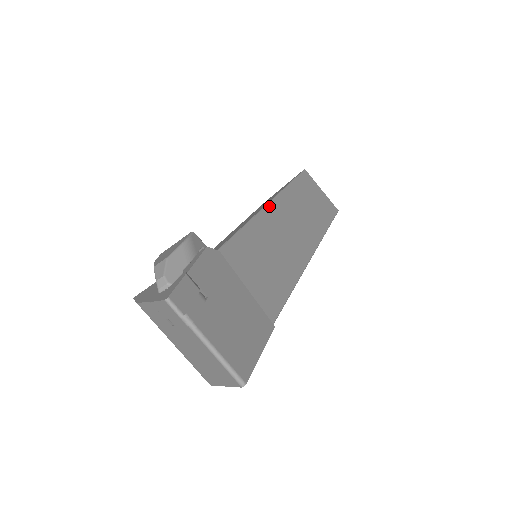
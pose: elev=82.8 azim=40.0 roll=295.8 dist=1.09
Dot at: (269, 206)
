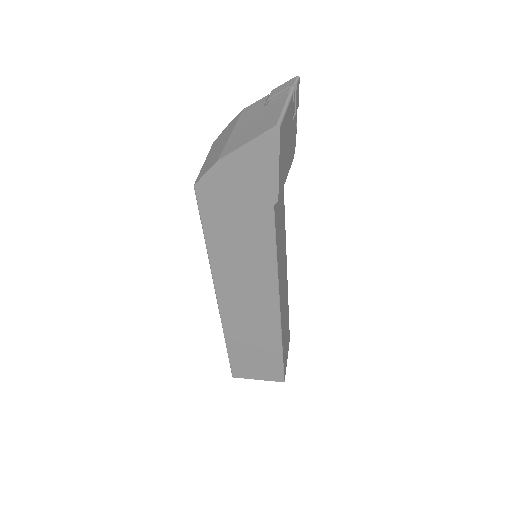
Dot at: (286, 261)
